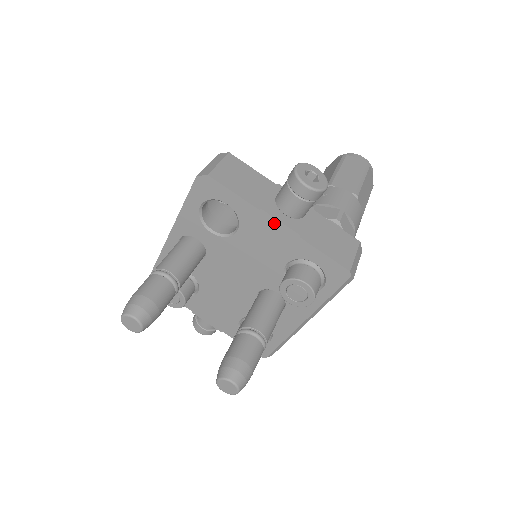
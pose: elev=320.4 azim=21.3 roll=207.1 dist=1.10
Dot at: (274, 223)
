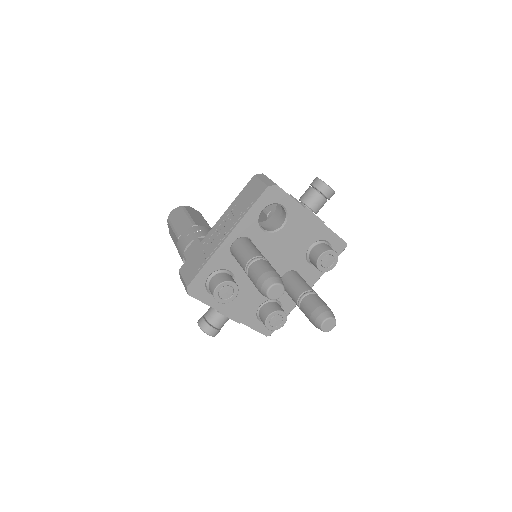
Dot at: (311, 216)
